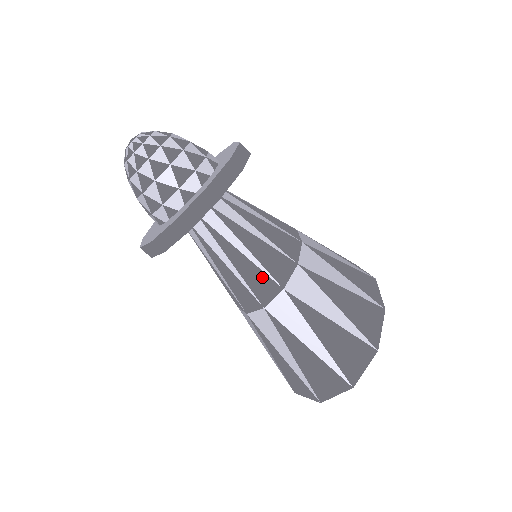
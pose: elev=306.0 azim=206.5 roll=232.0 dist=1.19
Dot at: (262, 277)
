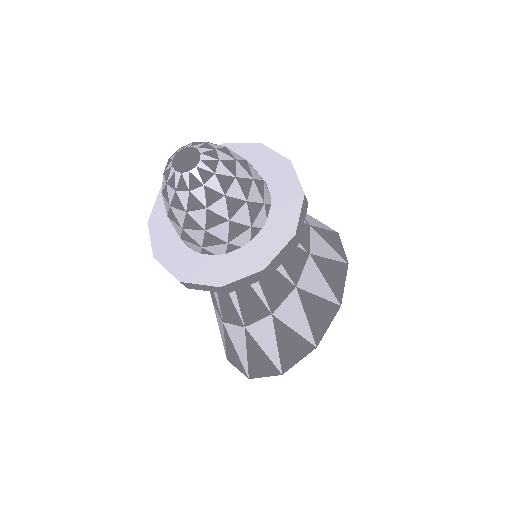
Dot at: (234, 313)
